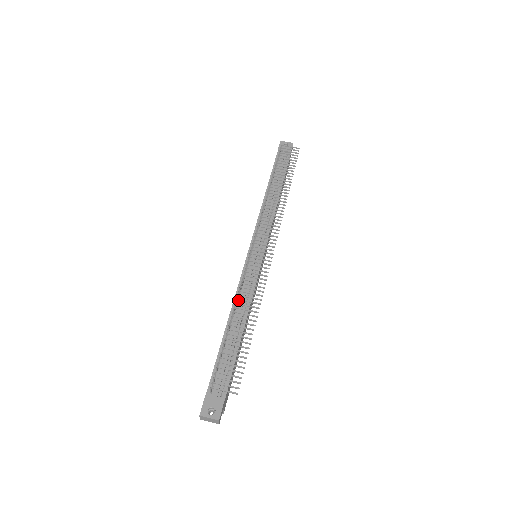
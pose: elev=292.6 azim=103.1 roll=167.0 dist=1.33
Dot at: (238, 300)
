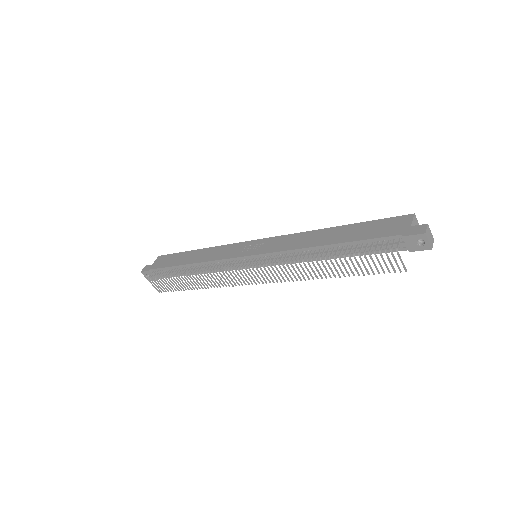
Dot at: (207, 265)
